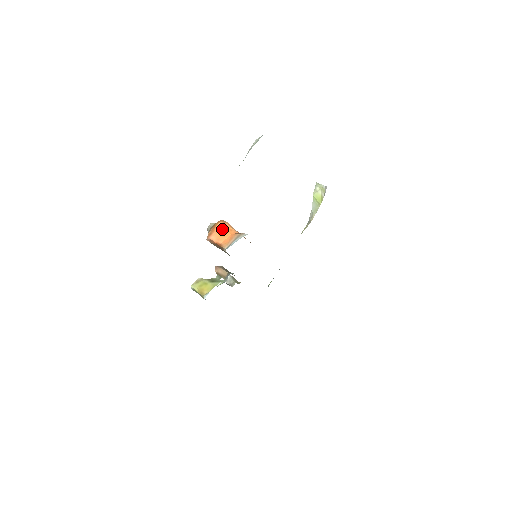
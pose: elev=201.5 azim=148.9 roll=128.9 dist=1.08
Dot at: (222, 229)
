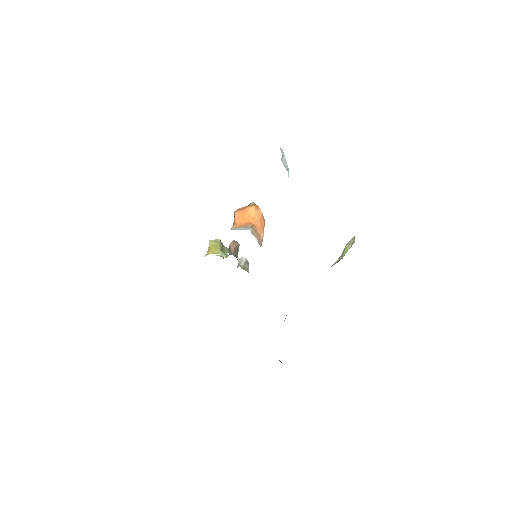
Dot at: (249, 212)
